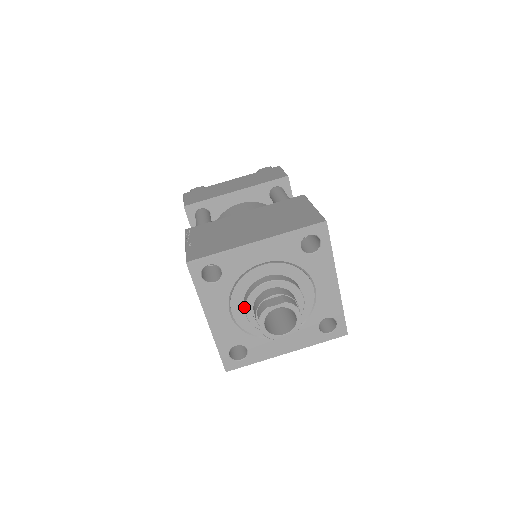
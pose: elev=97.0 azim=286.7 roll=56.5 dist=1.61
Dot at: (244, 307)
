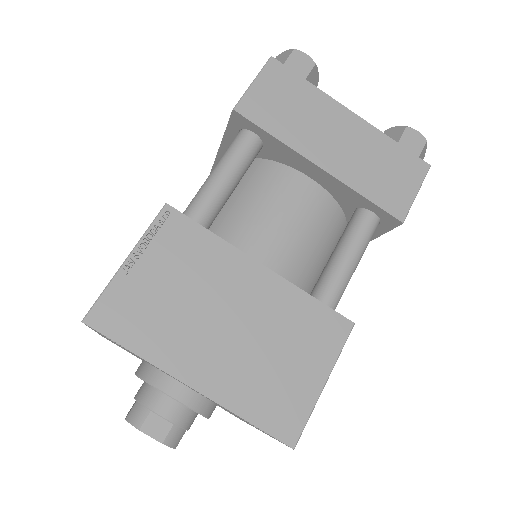
Dot at: (138, 370)
